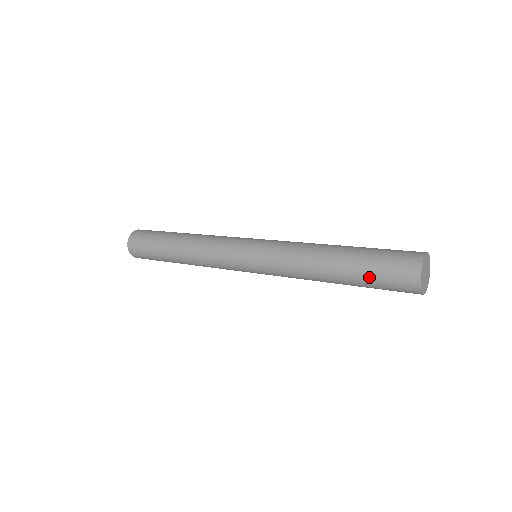
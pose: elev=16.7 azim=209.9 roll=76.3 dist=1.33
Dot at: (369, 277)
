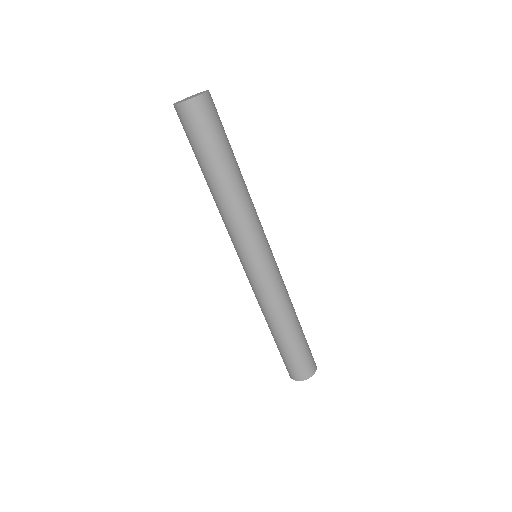
Dot at: (280, 352)
